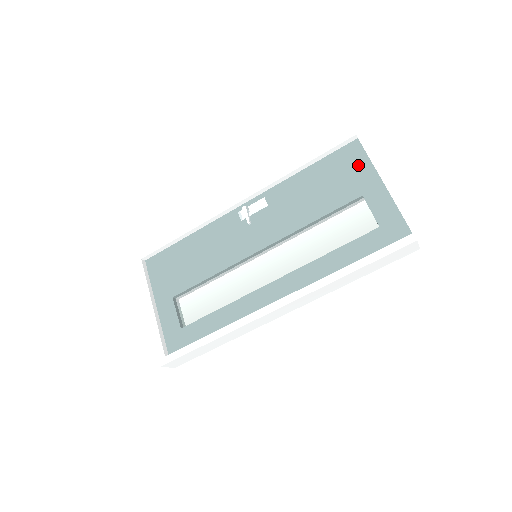
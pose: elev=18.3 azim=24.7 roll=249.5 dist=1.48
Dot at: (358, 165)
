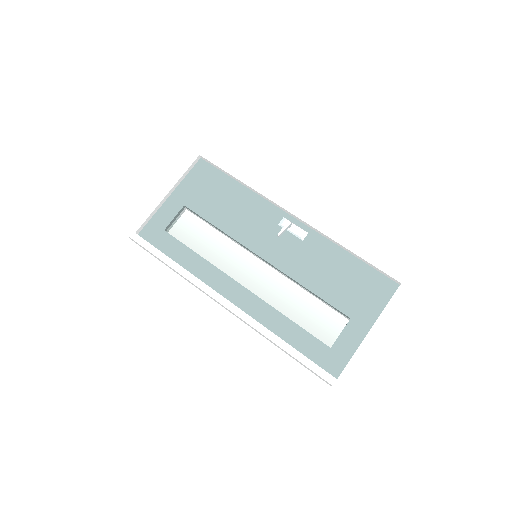
Dot at: (376, 299)
